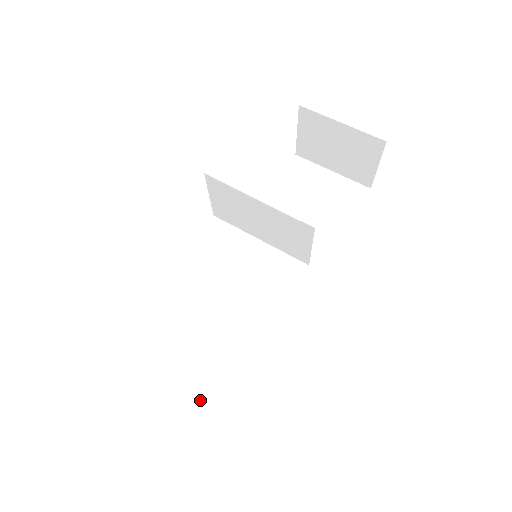
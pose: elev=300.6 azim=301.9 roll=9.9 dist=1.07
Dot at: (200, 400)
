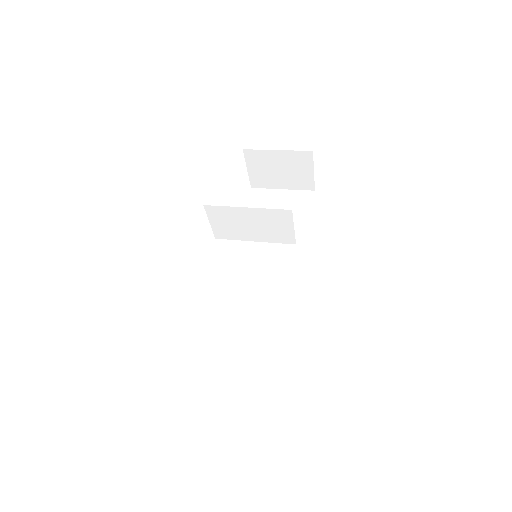
Dot at: (256, 376)
